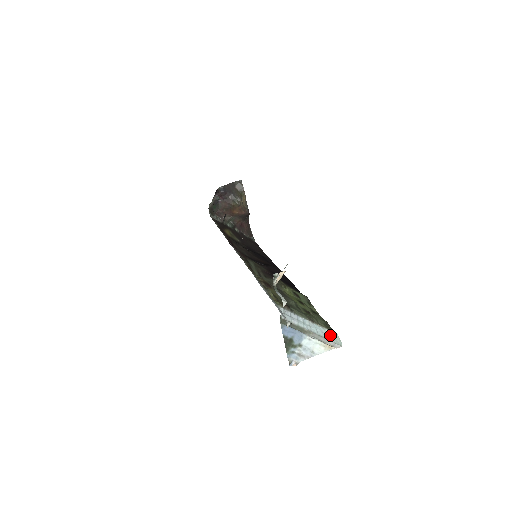
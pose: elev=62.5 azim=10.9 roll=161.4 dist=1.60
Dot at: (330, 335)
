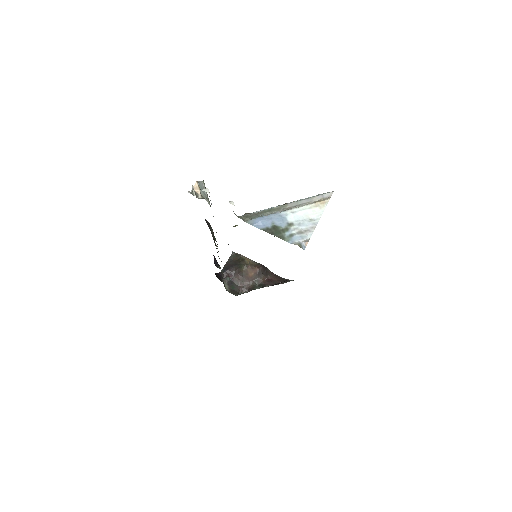
Dot at: occluded
